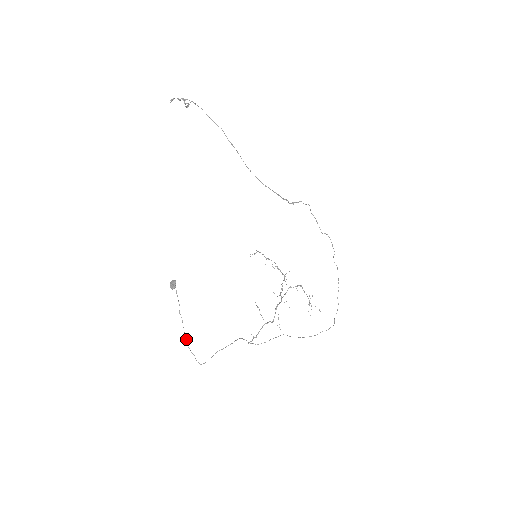
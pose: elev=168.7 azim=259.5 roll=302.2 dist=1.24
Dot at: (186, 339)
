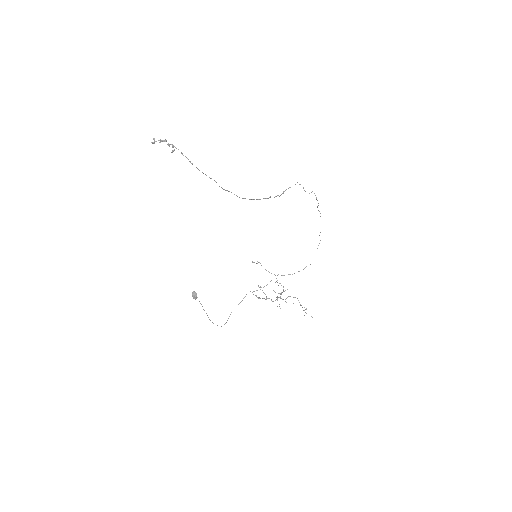
Dot at: occluded
